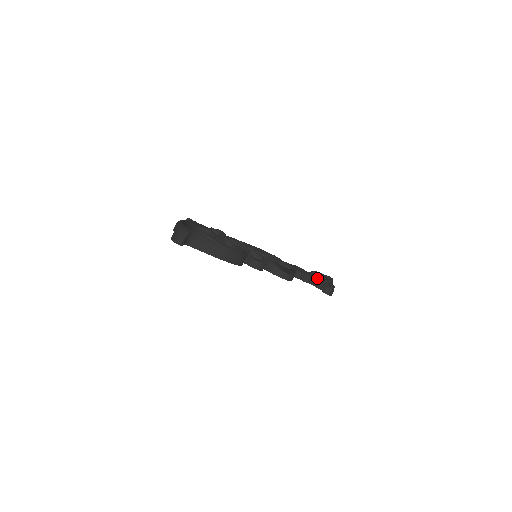
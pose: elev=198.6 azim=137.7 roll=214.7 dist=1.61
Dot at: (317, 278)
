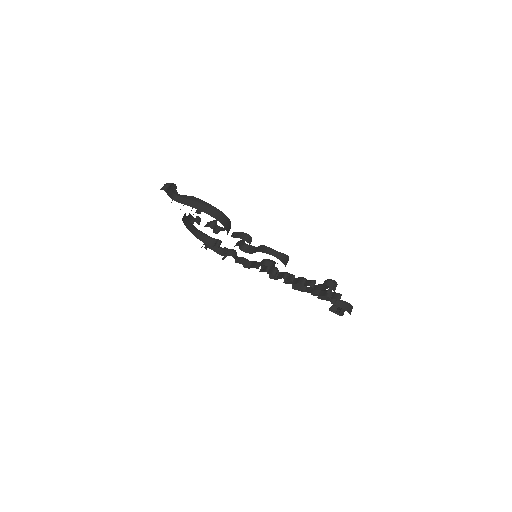
Dot at: occluded
